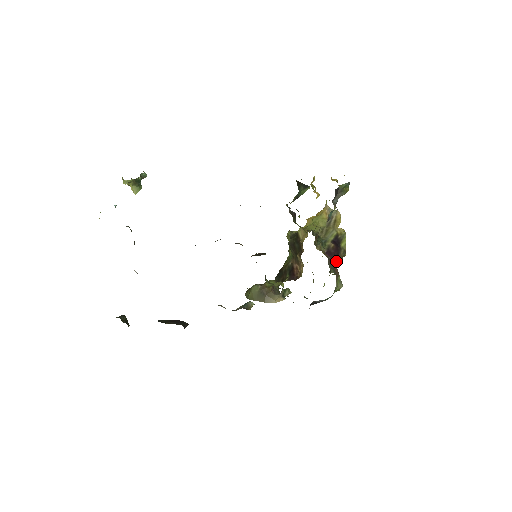
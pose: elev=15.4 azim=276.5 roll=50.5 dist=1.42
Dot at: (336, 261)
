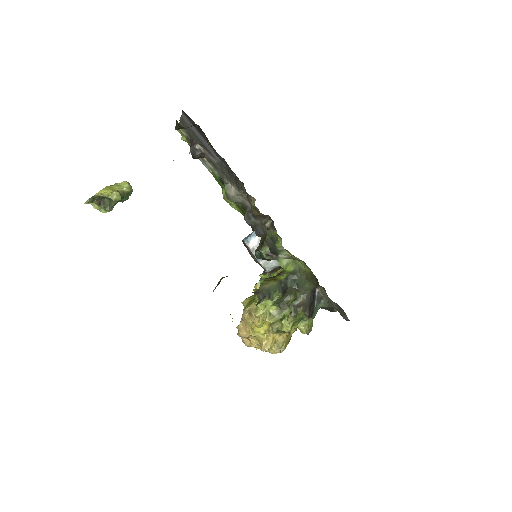
Dot at: occluded
